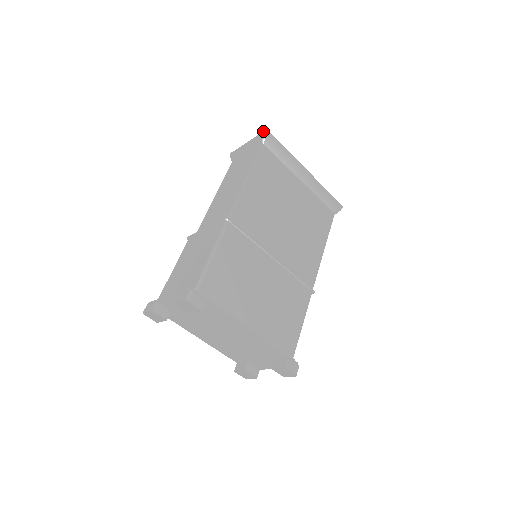
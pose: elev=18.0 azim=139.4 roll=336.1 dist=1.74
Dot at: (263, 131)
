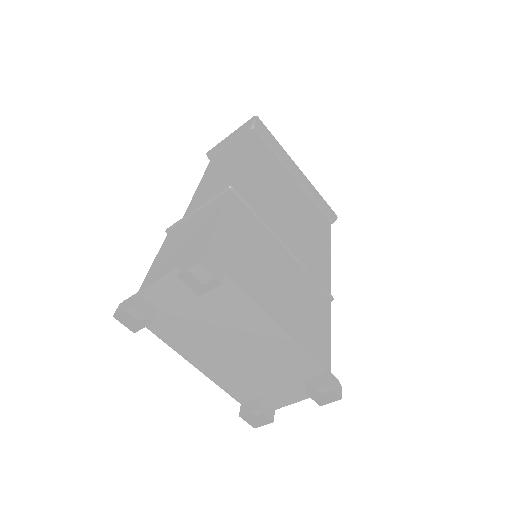
Dot at: occluded
